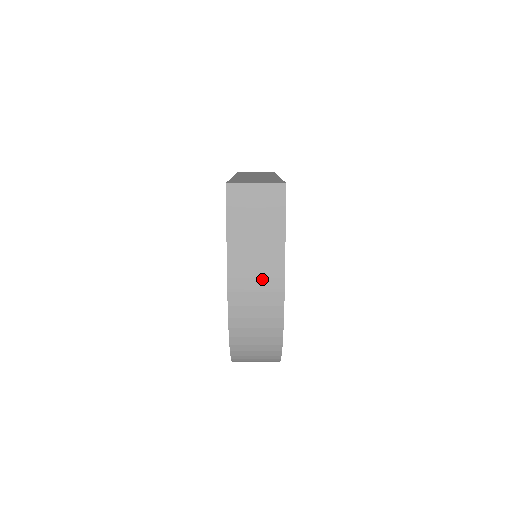
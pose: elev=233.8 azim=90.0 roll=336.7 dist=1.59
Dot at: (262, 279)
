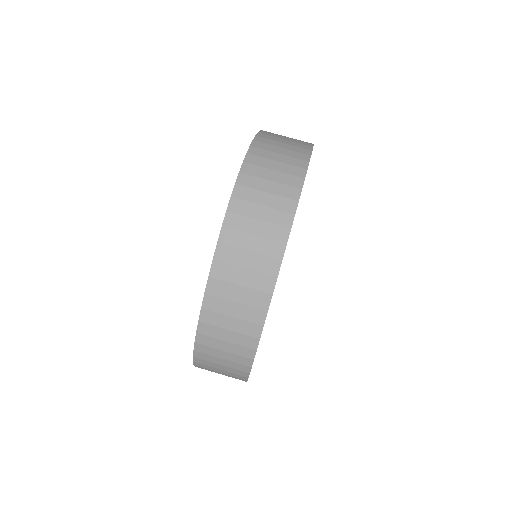
Dot at: occluded
